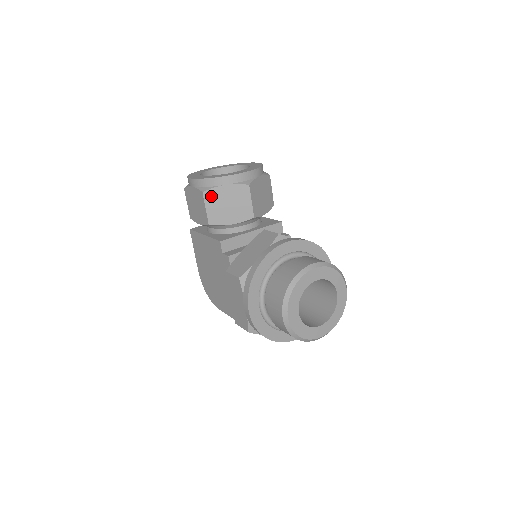
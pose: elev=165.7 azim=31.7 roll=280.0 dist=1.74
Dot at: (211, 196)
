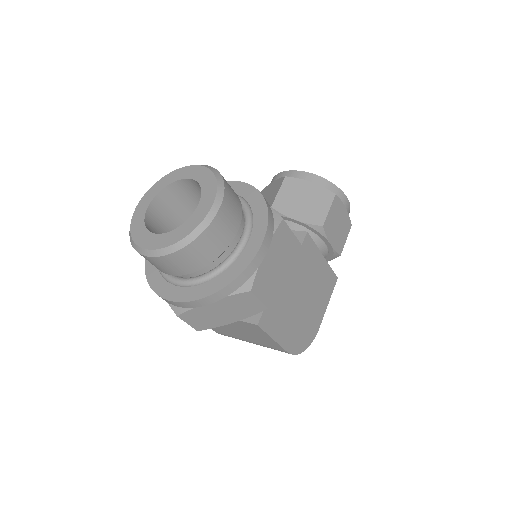
Dot at: (262, 194)
